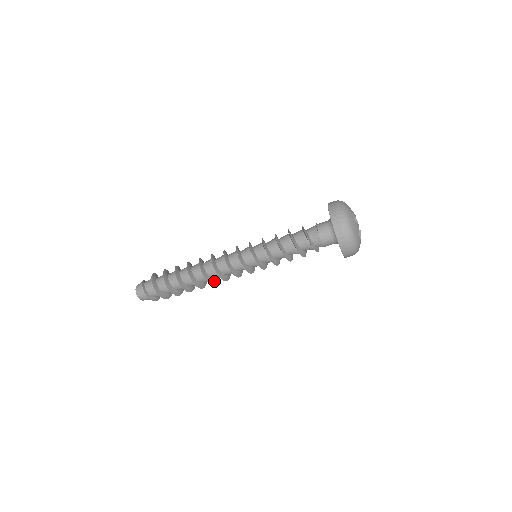
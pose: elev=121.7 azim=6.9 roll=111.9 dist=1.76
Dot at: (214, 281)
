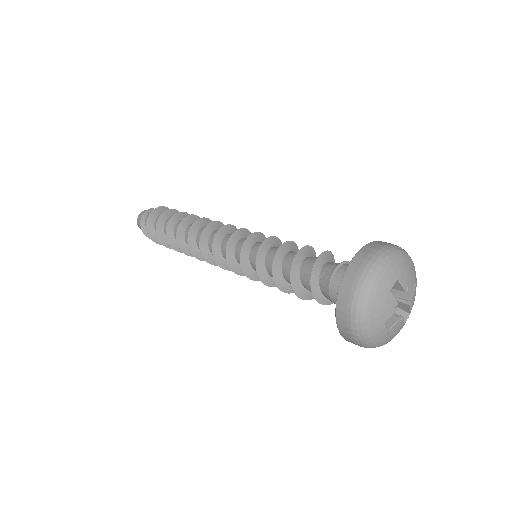
Dot at: occluded
